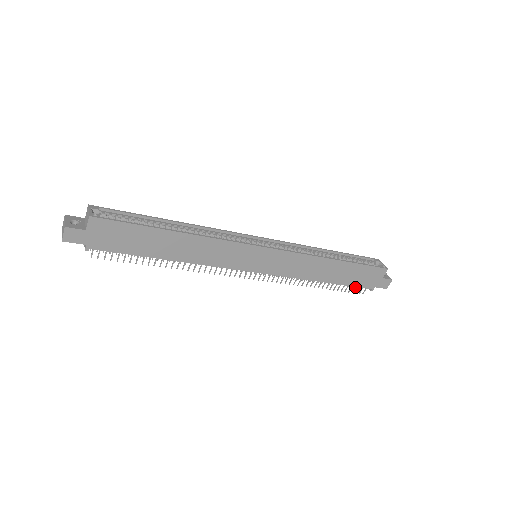
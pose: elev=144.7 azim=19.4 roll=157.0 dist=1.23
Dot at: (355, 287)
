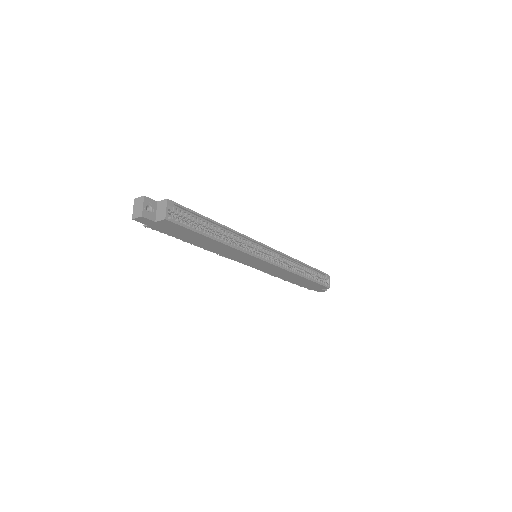
Dot at: occluded
